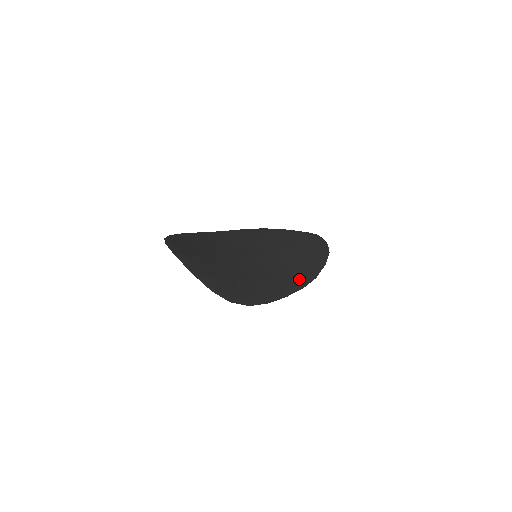
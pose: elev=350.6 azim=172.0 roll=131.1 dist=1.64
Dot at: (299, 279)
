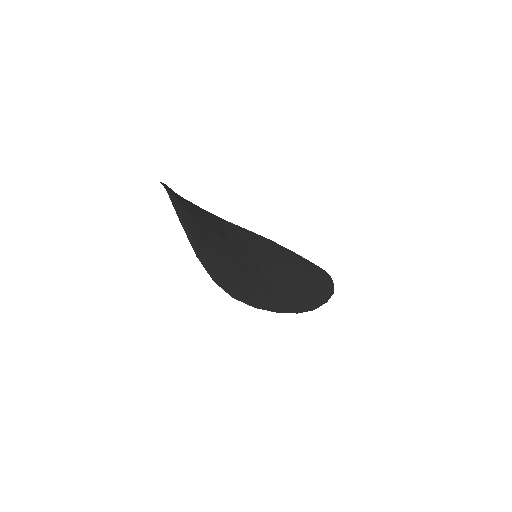
Dot at: (296, 302)
